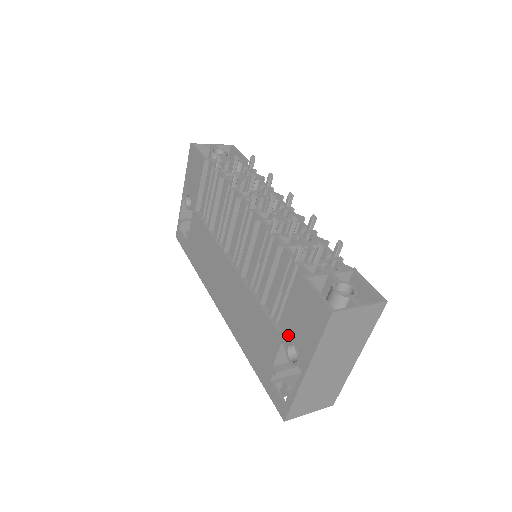
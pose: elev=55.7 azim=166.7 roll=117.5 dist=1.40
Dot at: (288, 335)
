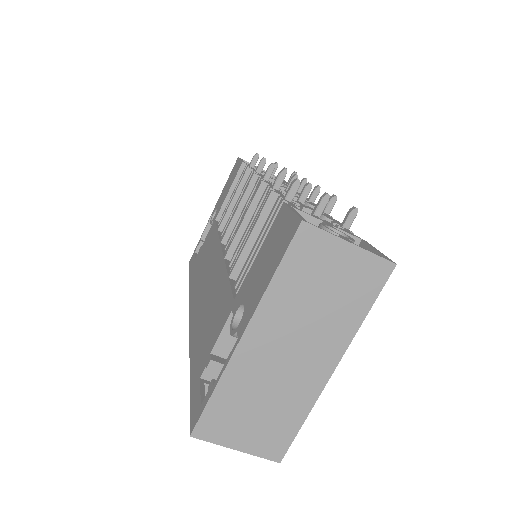
Dot at: (242, 293)
